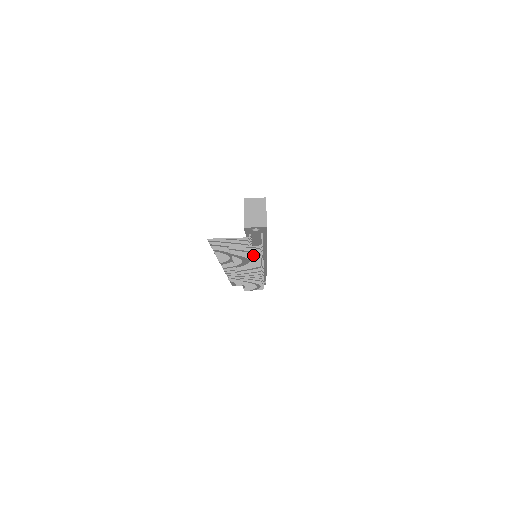
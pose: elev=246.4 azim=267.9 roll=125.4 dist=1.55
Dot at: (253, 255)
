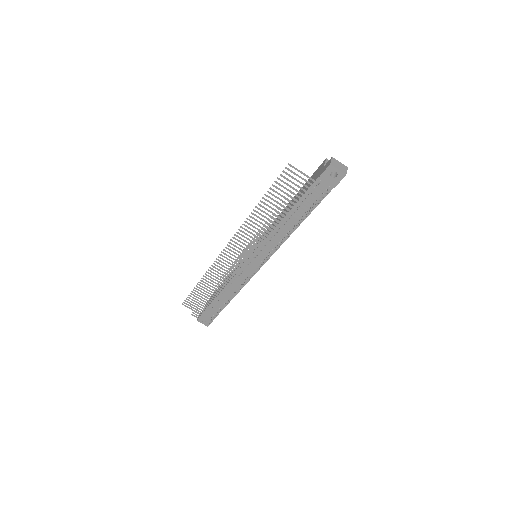
Dot at: (300, 212)
